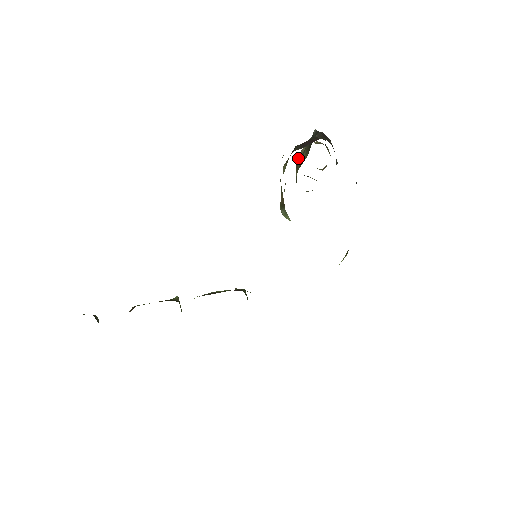
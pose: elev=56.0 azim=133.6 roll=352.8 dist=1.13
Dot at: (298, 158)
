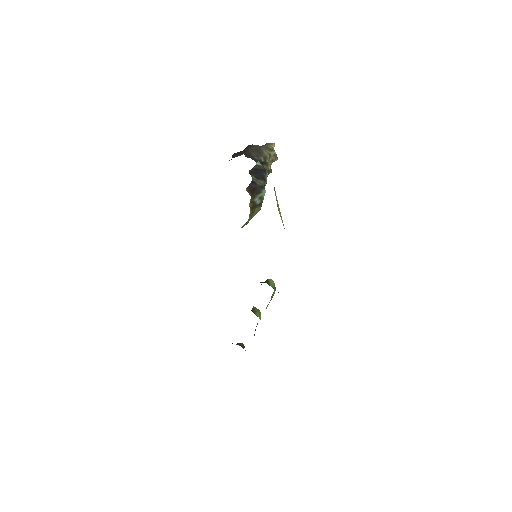
Dot at: occluded
